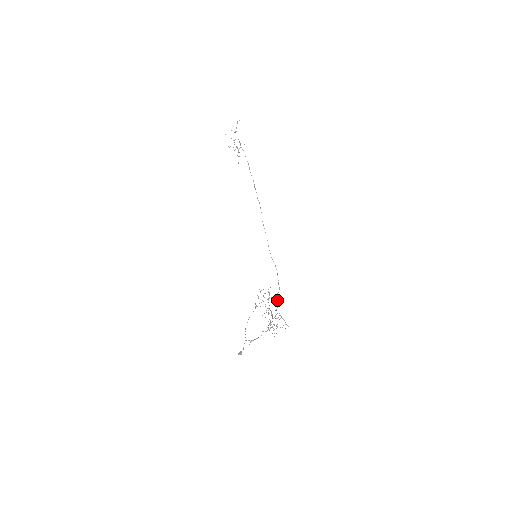
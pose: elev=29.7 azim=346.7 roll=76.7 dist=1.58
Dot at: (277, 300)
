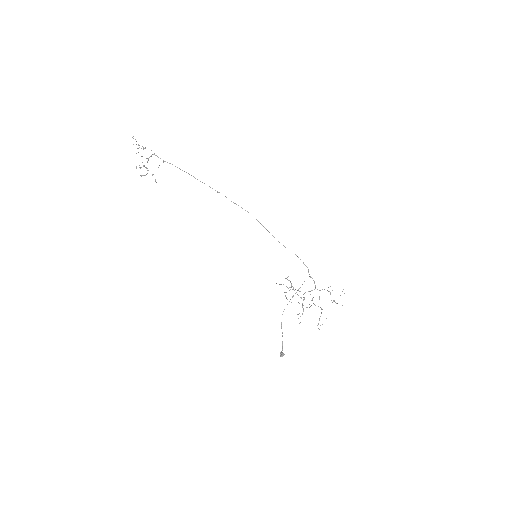
Dot at: occluded
